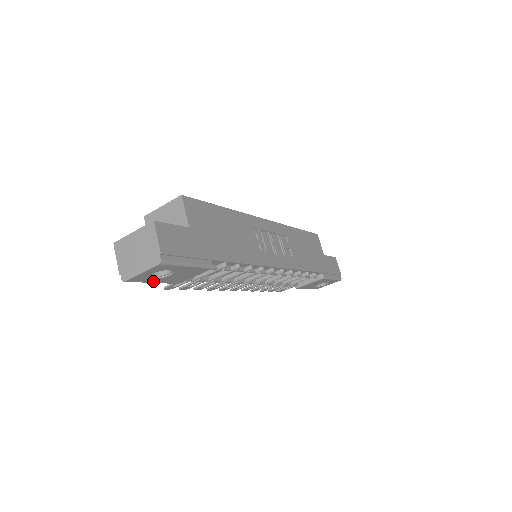
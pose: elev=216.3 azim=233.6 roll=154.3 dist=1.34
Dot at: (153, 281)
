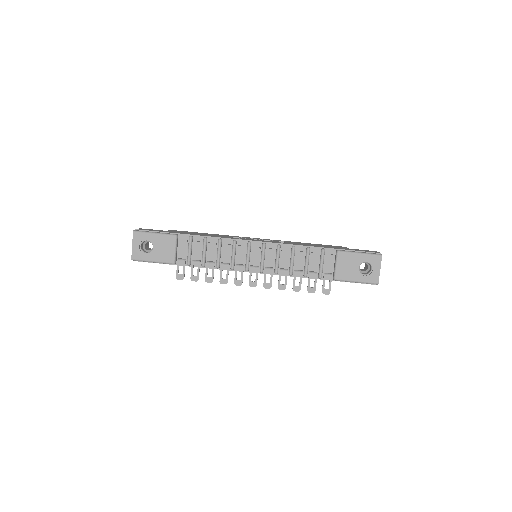
Dot at: (151, 259)
